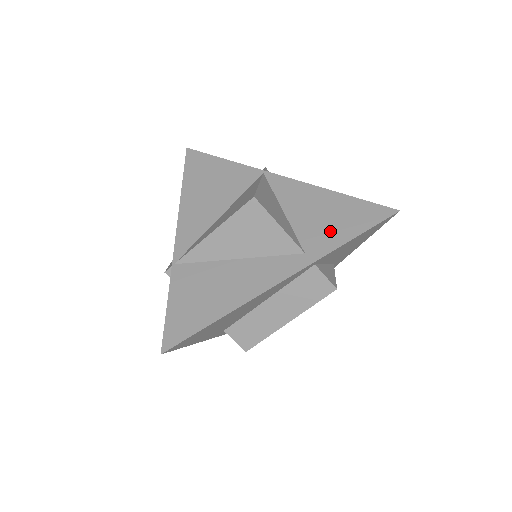
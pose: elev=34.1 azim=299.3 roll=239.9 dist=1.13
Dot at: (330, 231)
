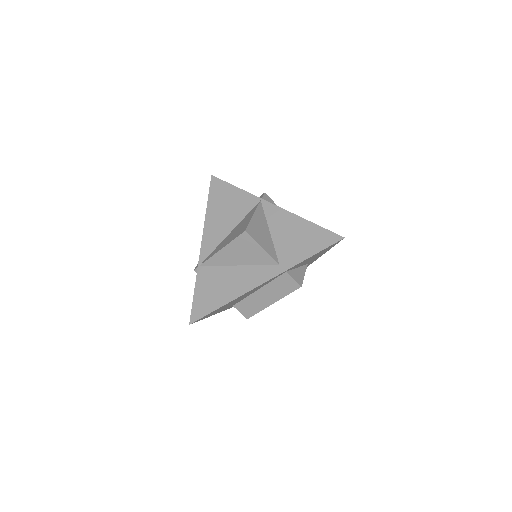
Dot at: (297, 250)
